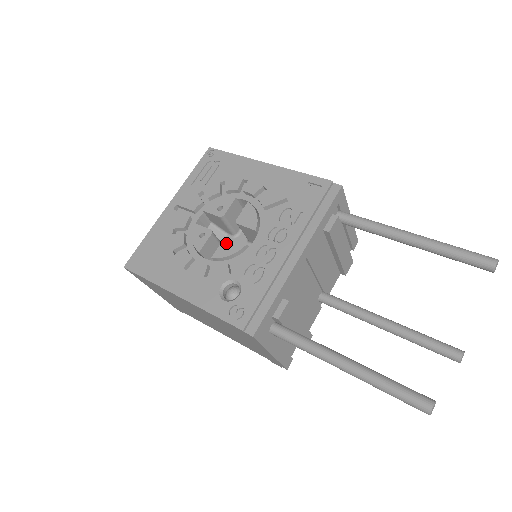
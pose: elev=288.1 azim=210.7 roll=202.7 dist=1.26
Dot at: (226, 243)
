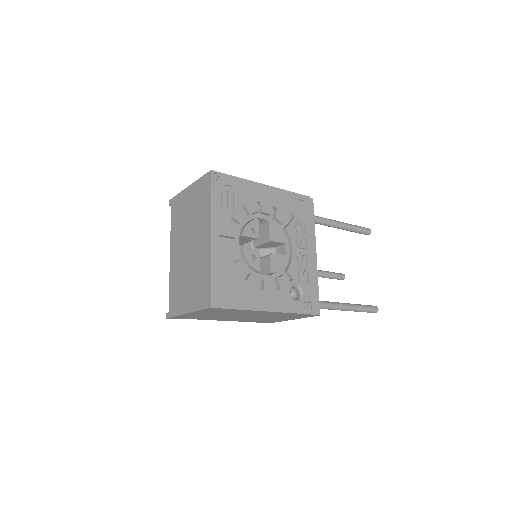
Dot at: (274, 259)
